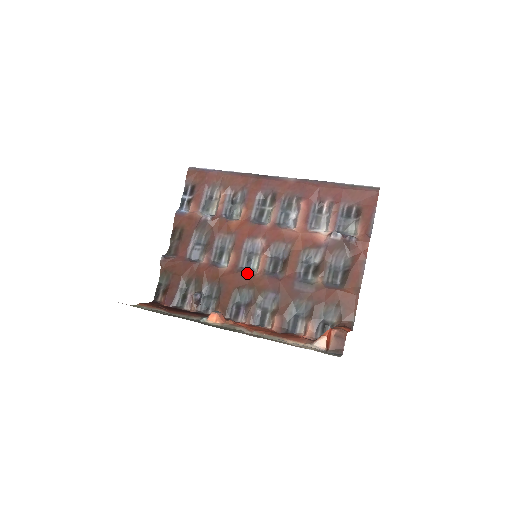
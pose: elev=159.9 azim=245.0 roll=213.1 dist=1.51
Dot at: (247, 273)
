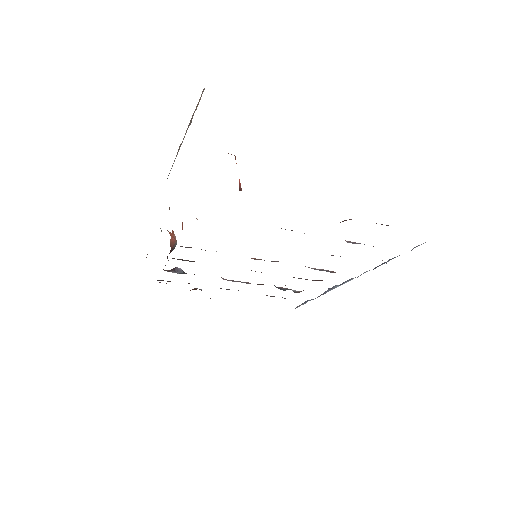
Dot at: occluded
